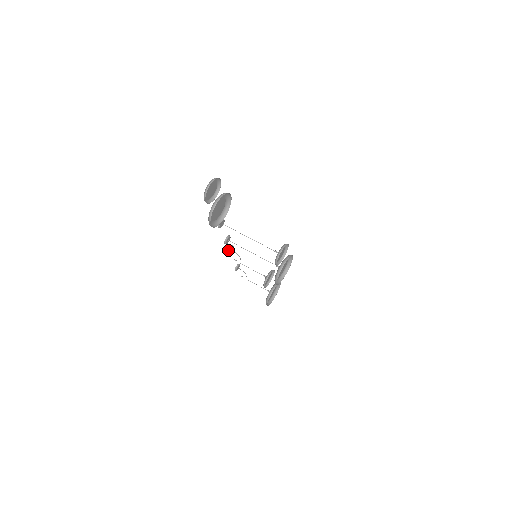
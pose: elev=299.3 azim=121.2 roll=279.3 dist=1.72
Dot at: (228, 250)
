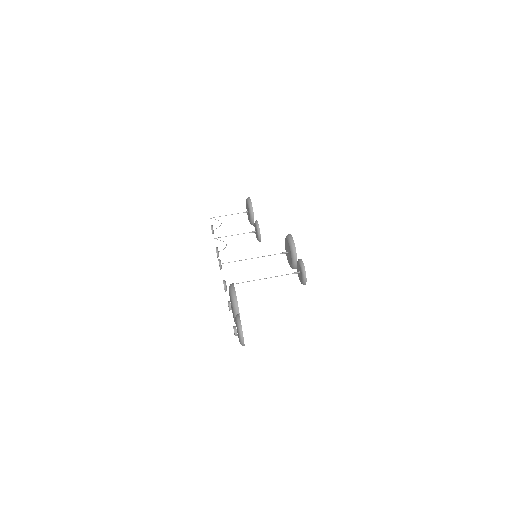
Dot at: (217, 257)
